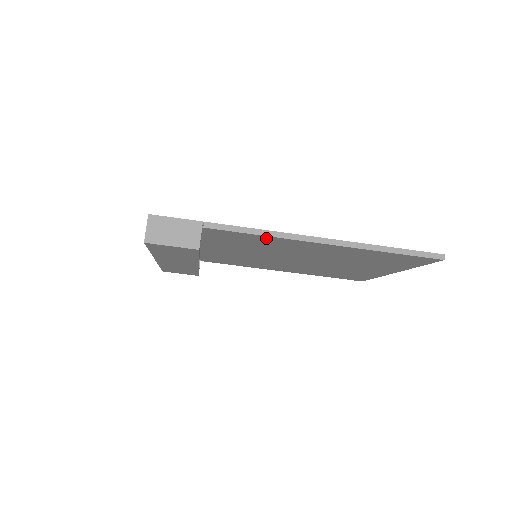
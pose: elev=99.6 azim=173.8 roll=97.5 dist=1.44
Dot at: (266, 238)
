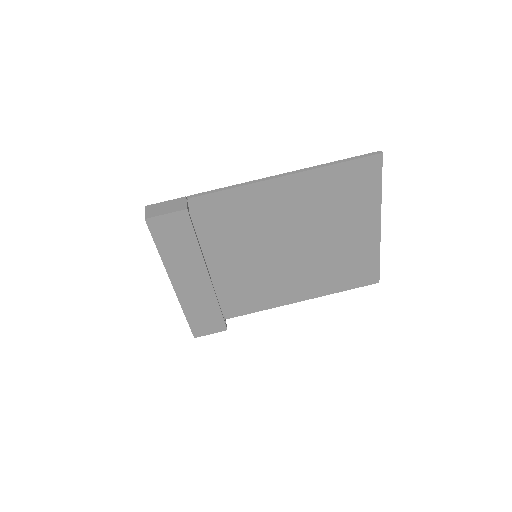
Dot at: (239, 194)
